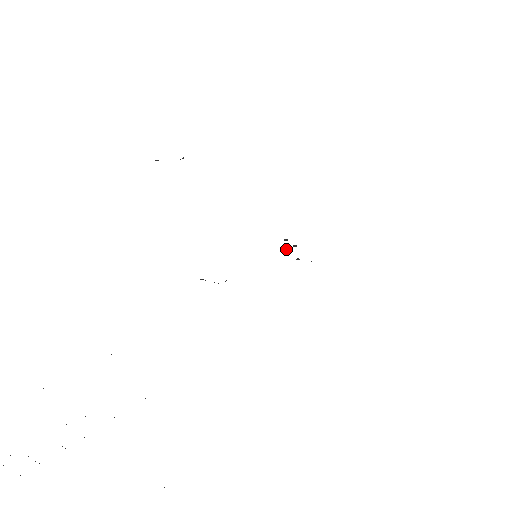
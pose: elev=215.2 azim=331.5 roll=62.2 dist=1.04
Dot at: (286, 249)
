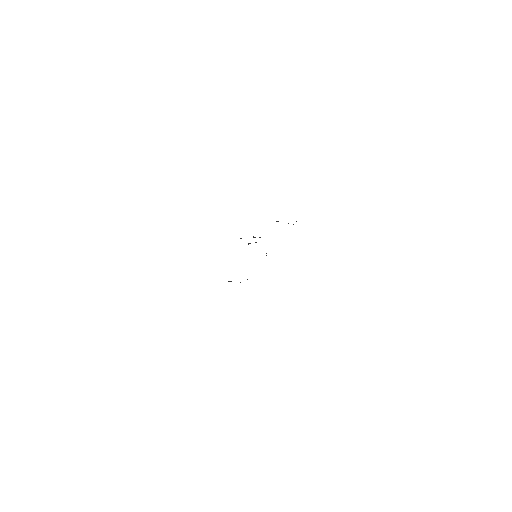
Dot at: (255, 242)
